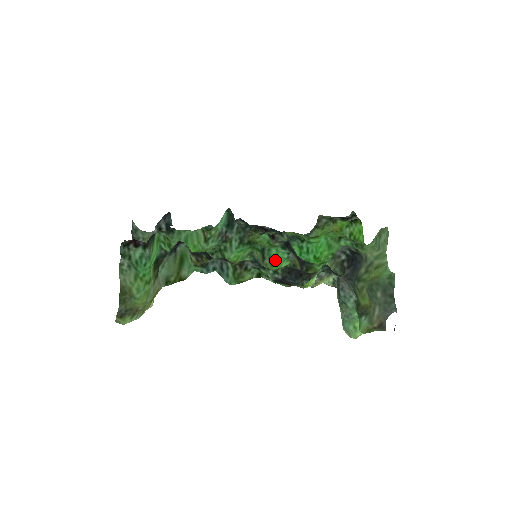
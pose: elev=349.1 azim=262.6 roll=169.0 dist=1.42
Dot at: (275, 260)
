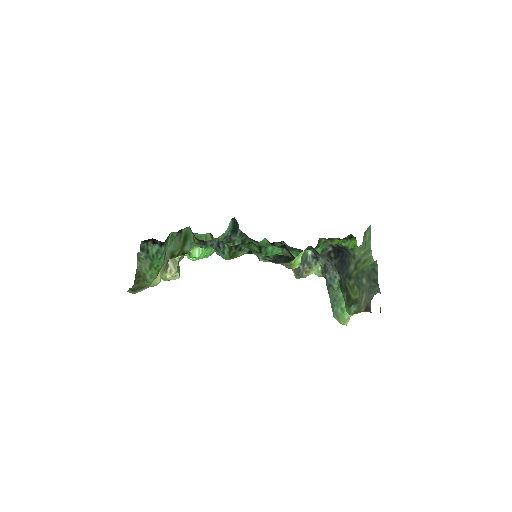
Dot at: occluded
